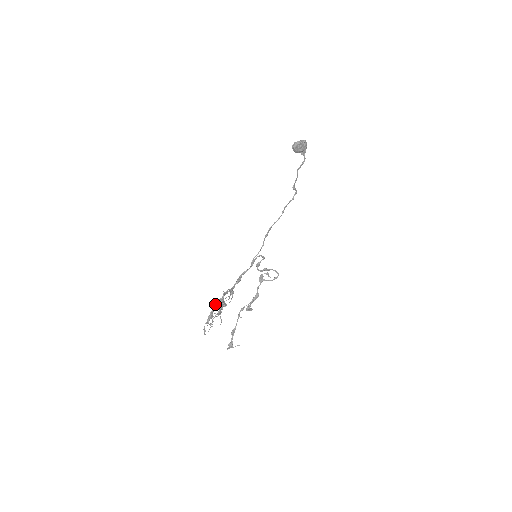
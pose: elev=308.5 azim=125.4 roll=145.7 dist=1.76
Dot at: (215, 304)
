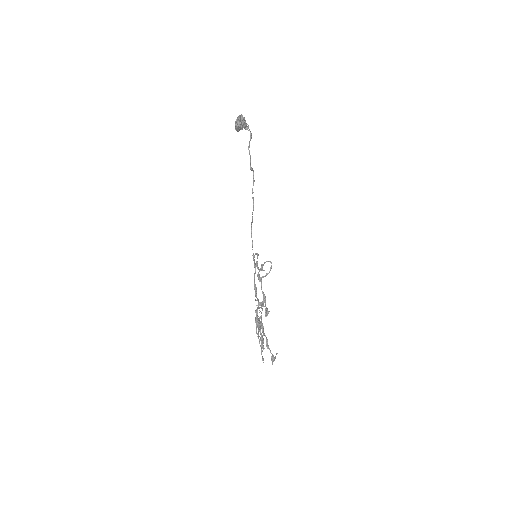
Dot at: (259, 326)
